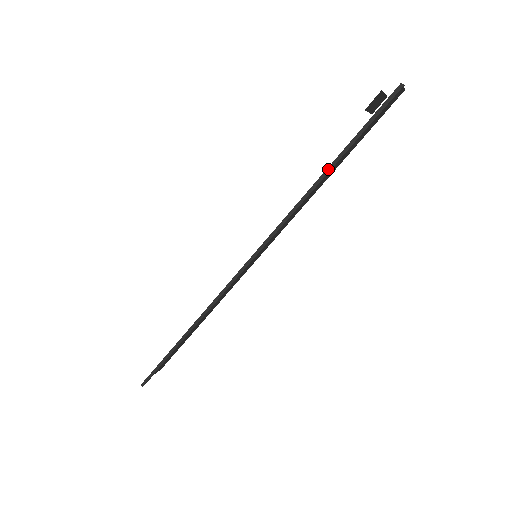
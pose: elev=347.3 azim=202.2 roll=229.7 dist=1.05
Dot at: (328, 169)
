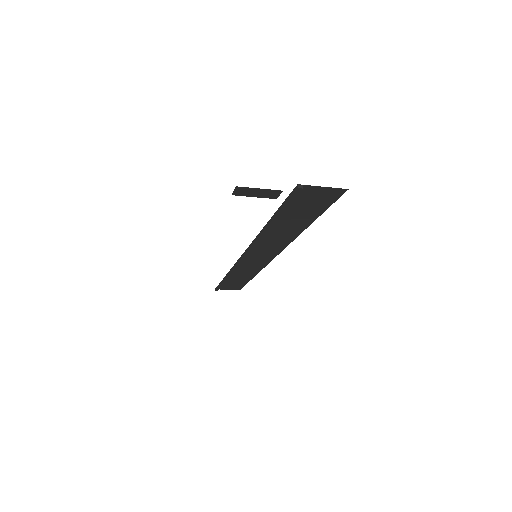
Dot at: (267, 223)
